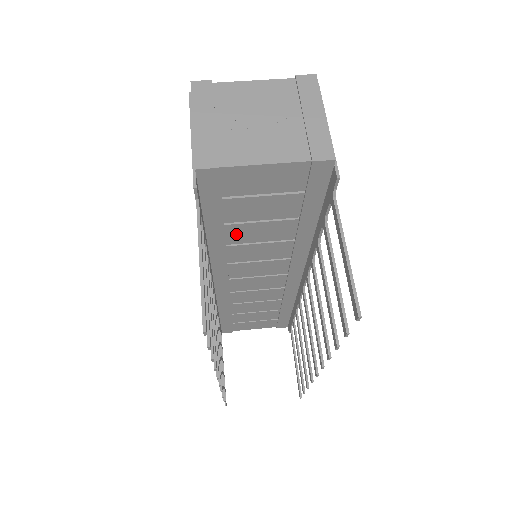
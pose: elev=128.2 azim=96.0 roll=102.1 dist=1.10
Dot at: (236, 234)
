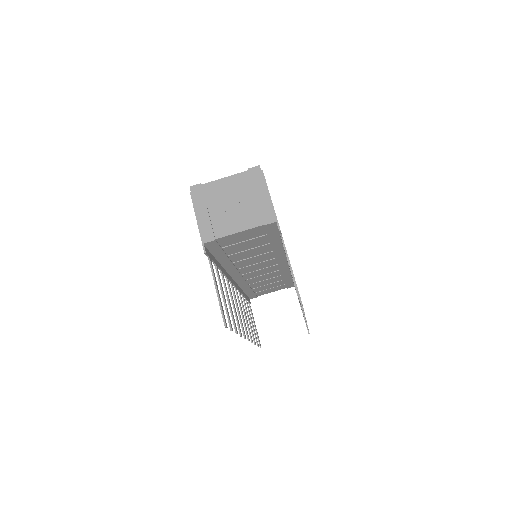
Dot at: (236, 257)
